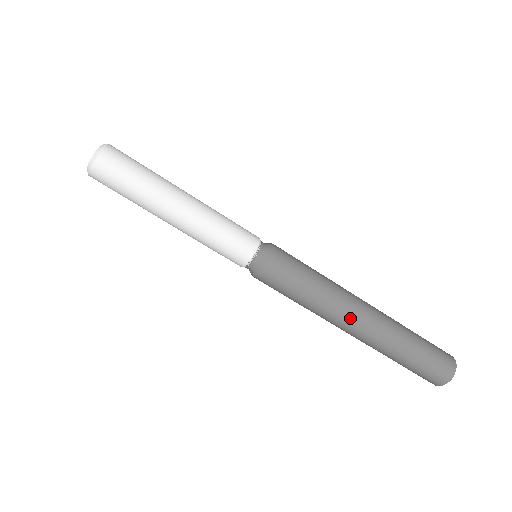
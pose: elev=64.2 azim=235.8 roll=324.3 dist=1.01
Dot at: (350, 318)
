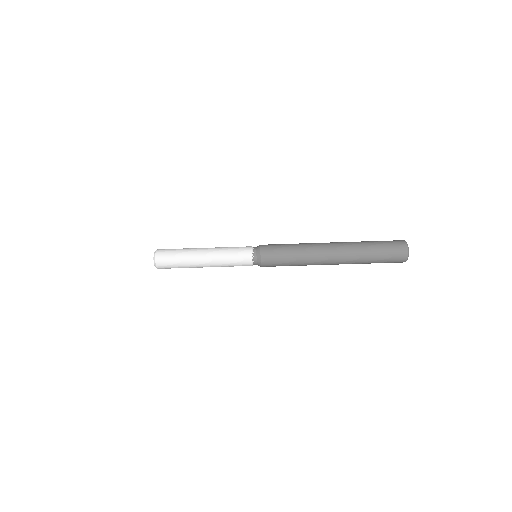
Dot at: (323, 252)
